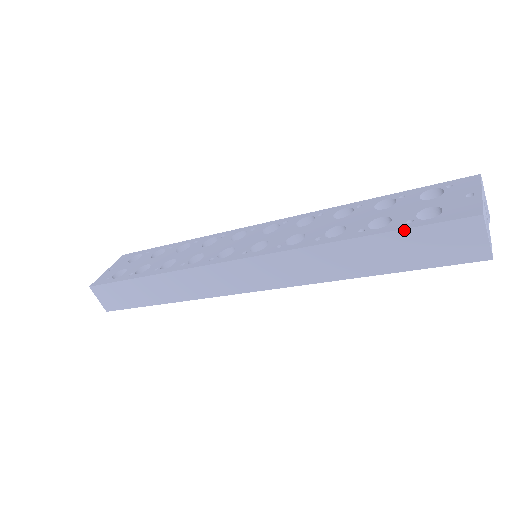
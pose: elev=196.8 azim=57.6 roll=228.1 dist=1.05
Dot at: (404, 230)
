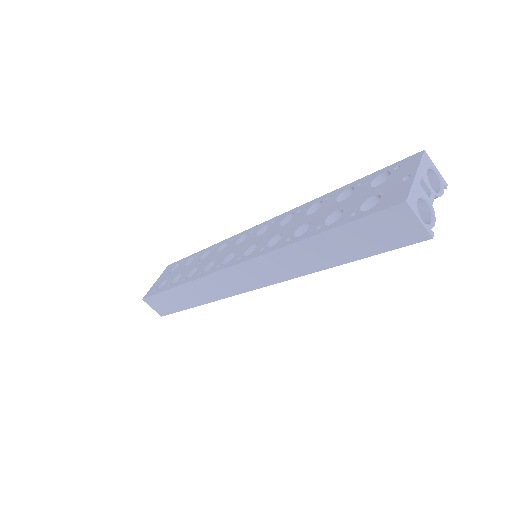
Dot at: (347, 224)
